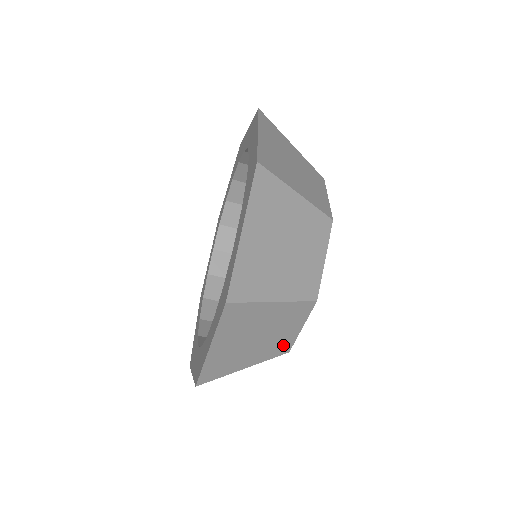
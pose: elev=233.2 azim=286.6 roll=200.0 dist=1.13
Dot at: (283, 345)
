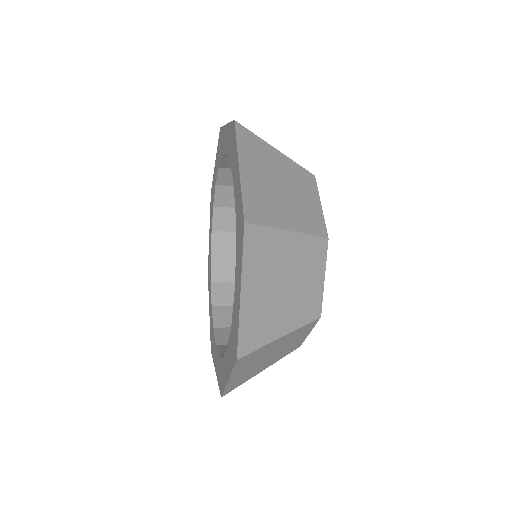
Dot at: (294, 347)
